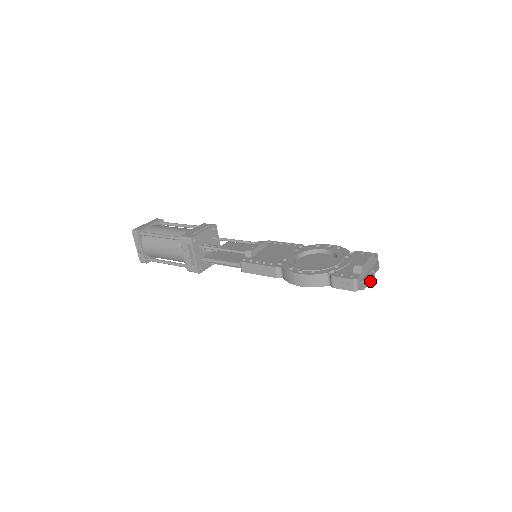
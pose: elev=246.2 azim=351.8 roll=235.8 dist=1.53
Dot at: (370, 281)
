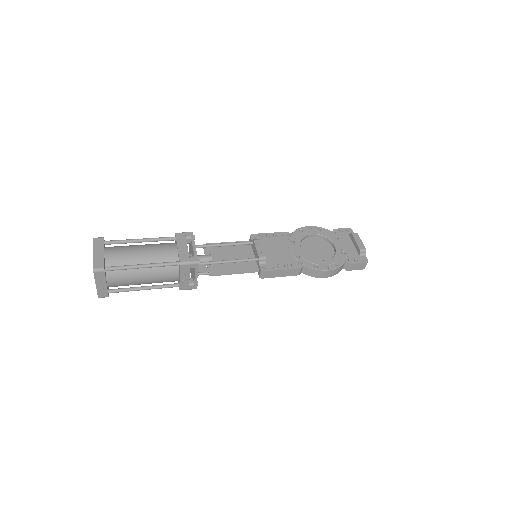
Dot at: occluded
